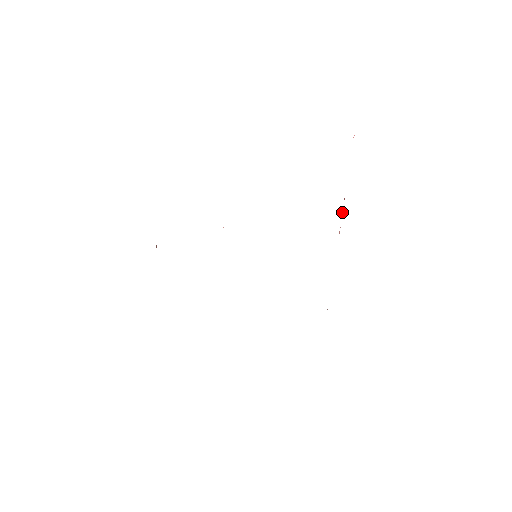
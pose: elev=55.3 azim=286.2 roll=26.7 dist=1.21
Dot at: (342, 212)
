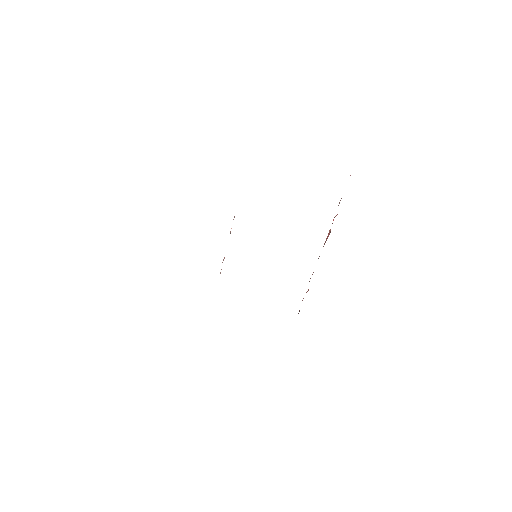
Dot at: (330, 232)
